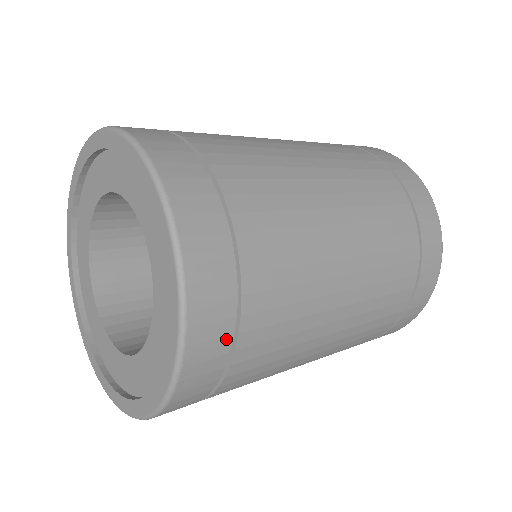
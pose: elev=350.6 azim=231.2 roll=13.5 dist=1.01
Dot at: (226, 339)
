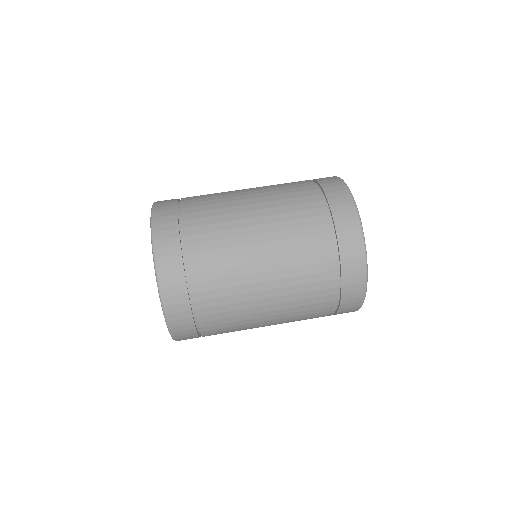
Dot at: occluded
